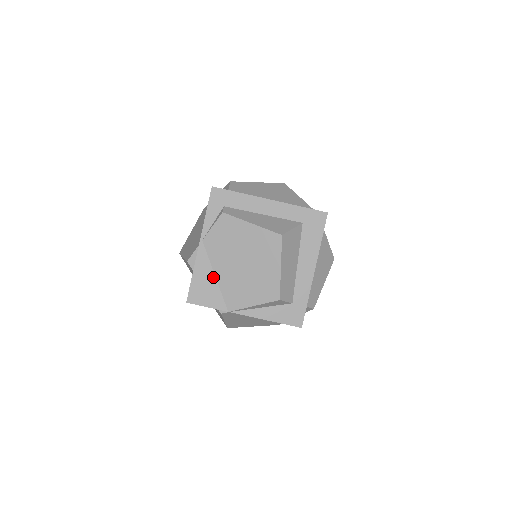
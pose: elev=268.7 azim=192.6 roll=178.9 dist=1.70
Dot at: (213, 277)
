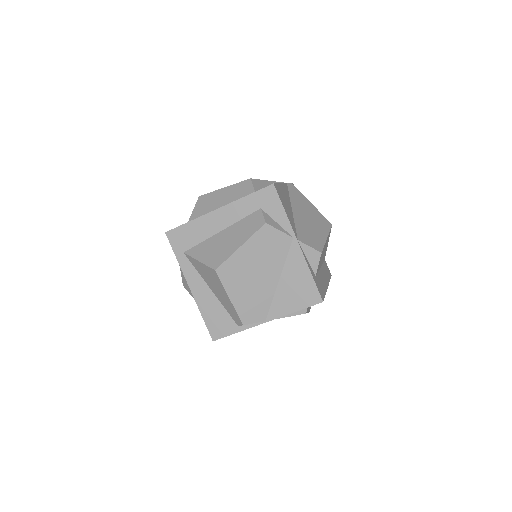
Dot at: occluded
